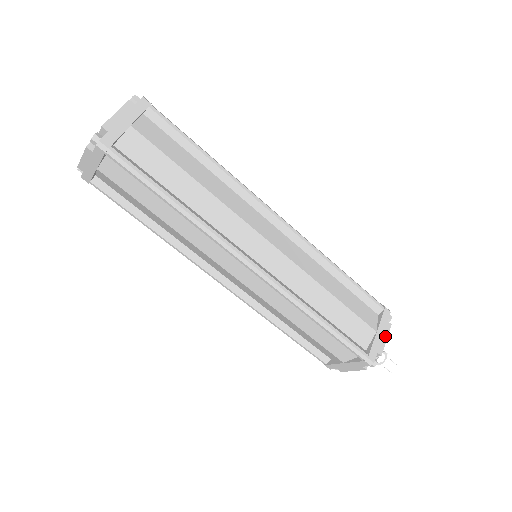
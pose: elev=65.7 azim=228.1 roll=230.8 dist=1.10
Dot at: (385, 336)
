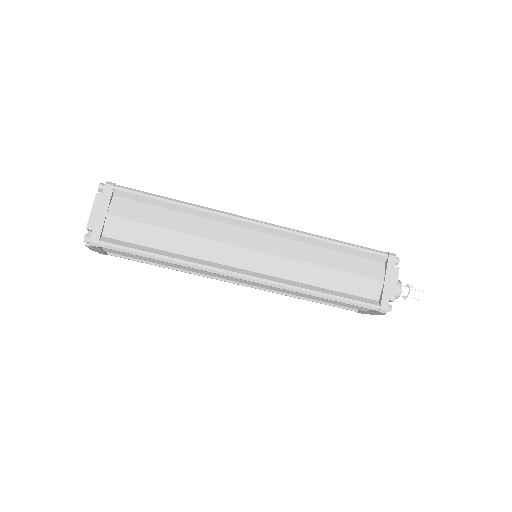
Dot at: (394, 282)
